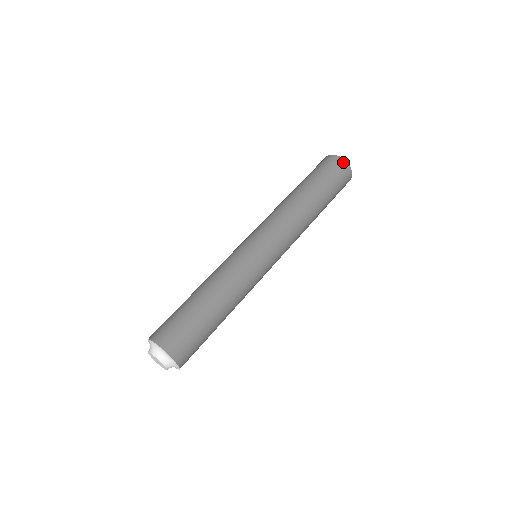
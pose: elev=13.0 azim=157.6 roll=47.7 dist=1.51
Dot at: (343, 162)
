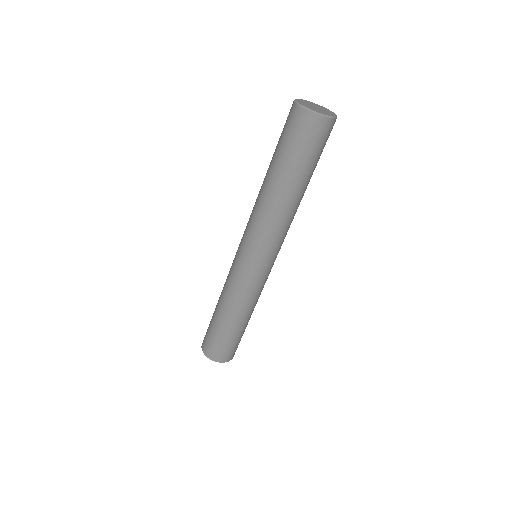
Dot at: (303, 113)
